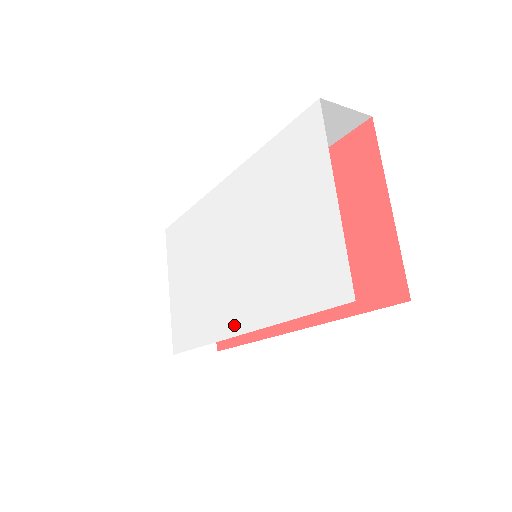
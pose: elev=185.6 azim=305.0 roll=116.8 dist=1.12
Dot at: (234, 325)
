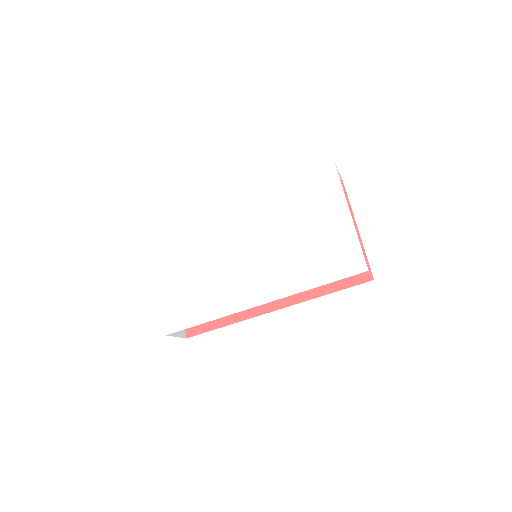
Dot at: (254, 299)
